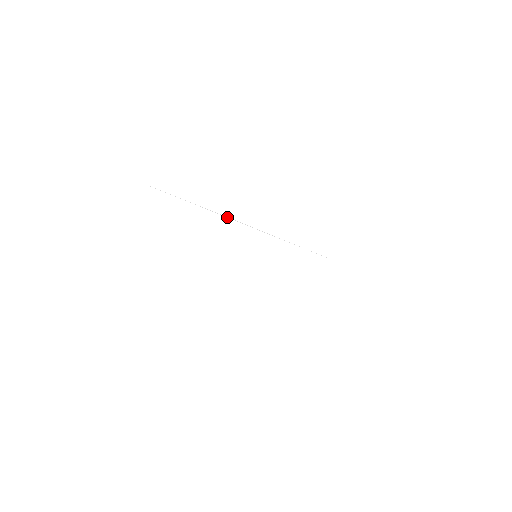
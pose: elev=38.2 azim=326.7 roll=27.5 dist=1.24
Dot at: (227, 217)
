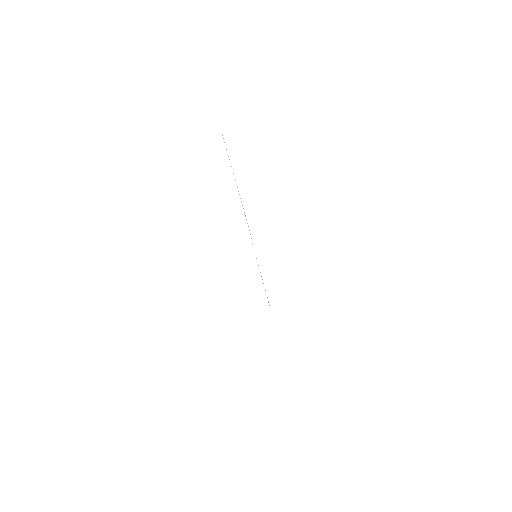
Dot at: (247, 223)
